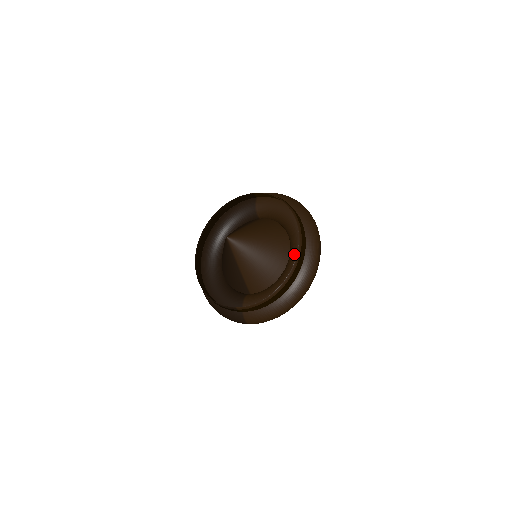
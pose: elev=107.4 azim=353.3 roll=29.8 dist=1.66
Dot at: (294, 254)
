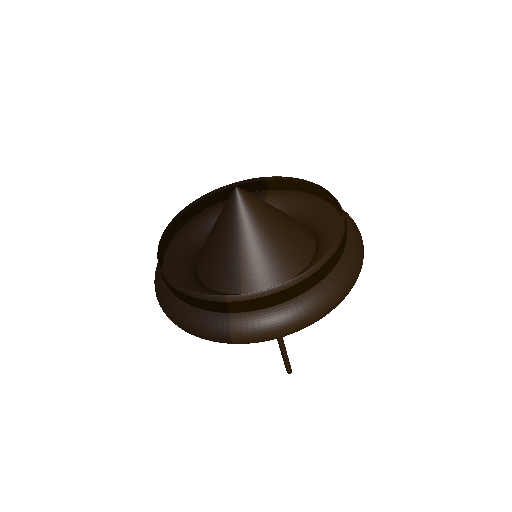
Dot at: (328, 242)
